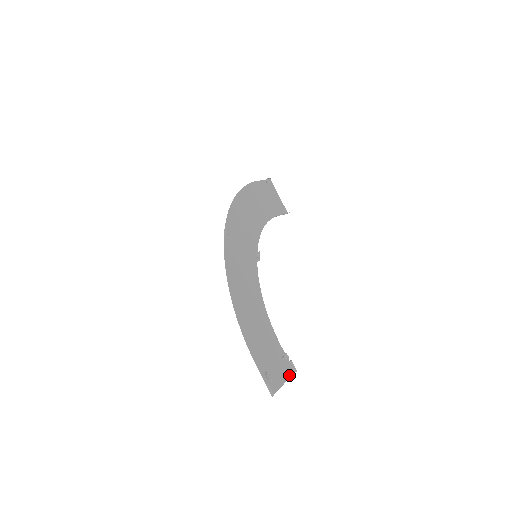
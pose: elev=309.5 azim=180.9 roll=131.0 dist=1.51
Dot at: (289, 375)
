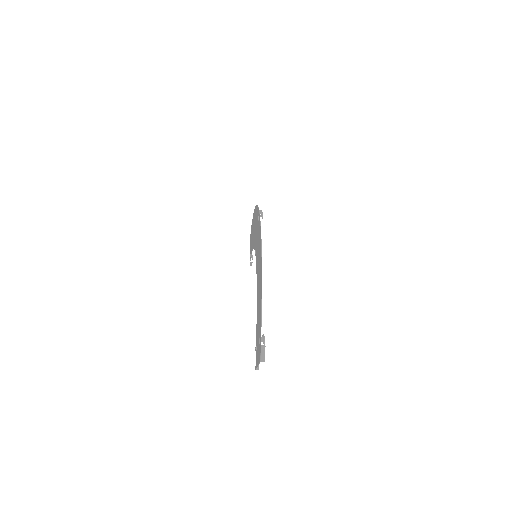
Dot at: occluded
